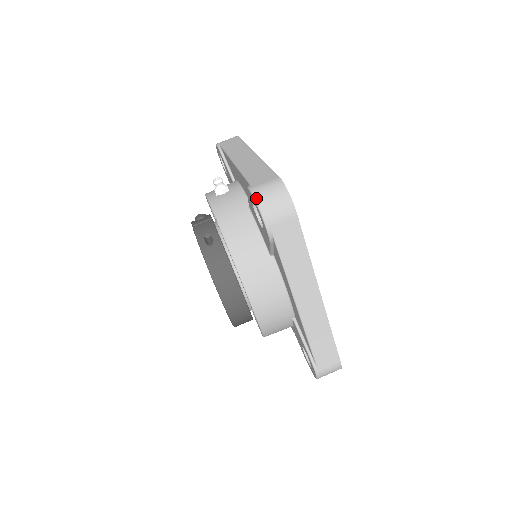
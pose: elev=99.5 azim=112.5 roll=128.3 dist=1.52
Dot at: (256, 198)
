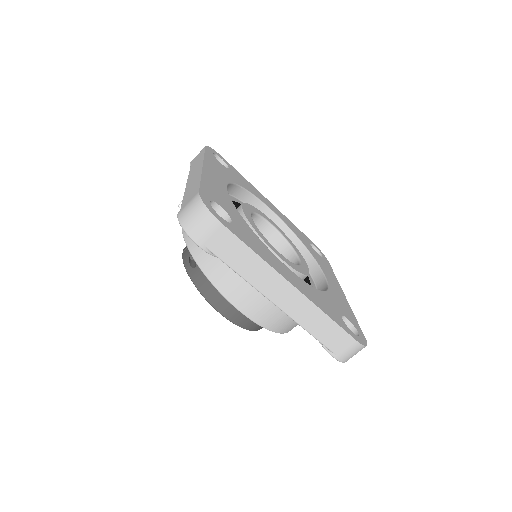
Dot at: (180, 223)
